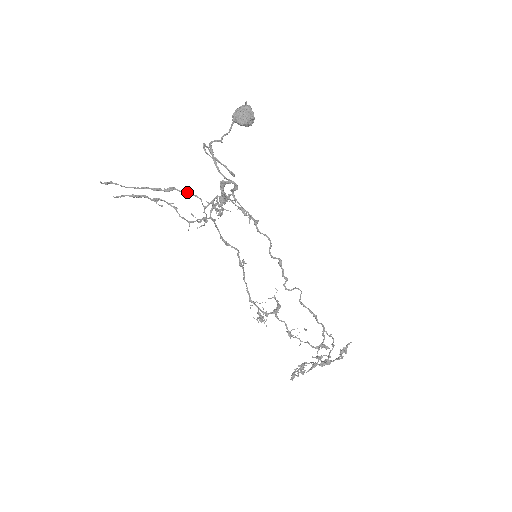
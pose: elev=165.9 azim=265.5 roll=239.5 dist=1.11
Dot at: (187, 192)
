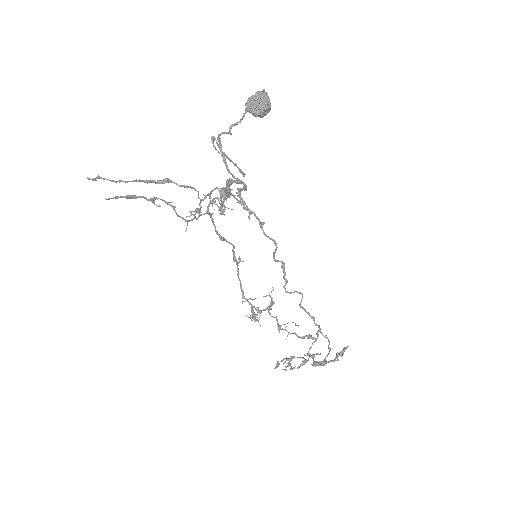
Dot at: occluded
